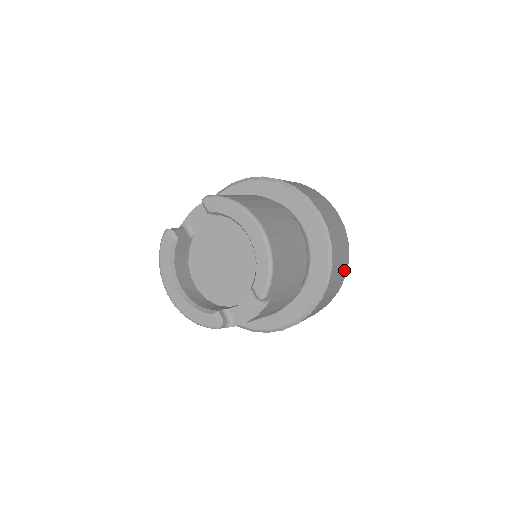
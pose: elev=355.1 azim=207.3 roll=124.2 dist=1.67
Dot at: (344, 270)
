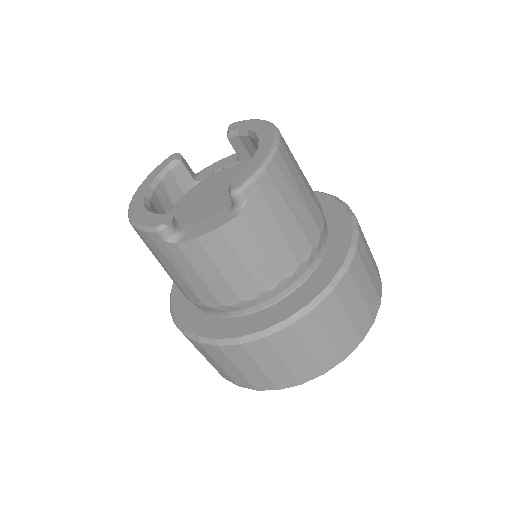
Dot at: (363, 324)
